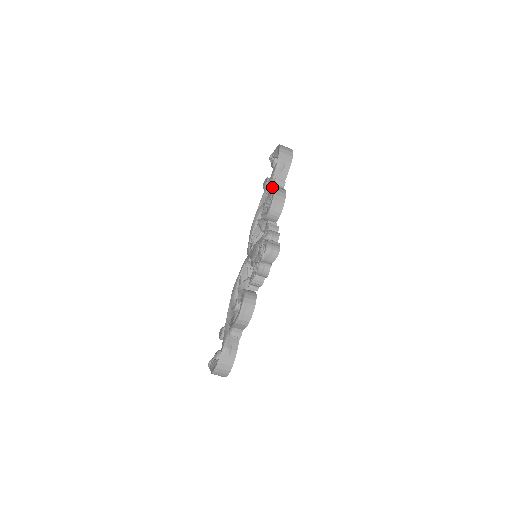
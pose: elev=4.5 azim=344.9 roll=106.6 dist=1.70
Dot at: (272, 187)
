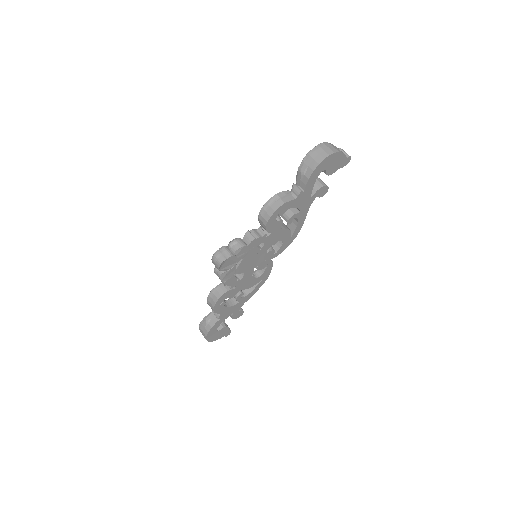
Dot at: (287, 192)
